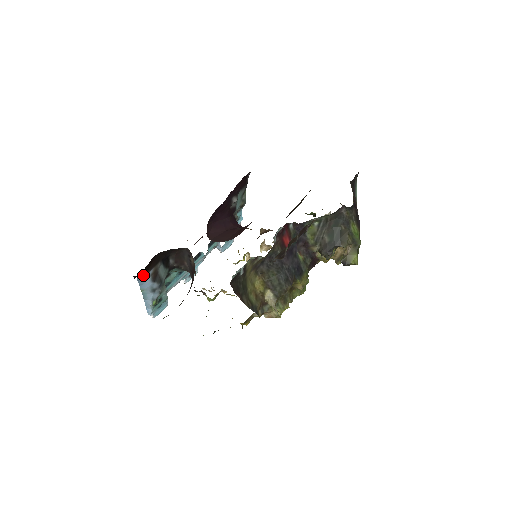
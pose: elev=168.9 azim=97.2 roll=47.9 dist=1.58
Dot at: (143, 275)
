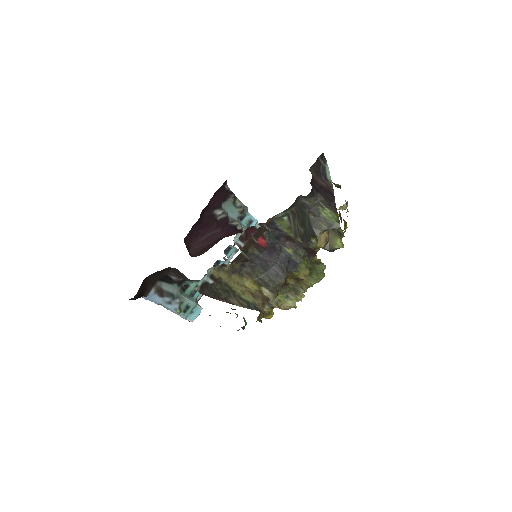
Dot at: (145, 295)
